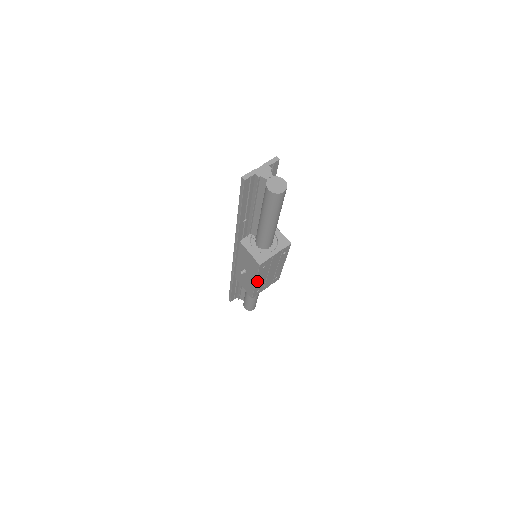
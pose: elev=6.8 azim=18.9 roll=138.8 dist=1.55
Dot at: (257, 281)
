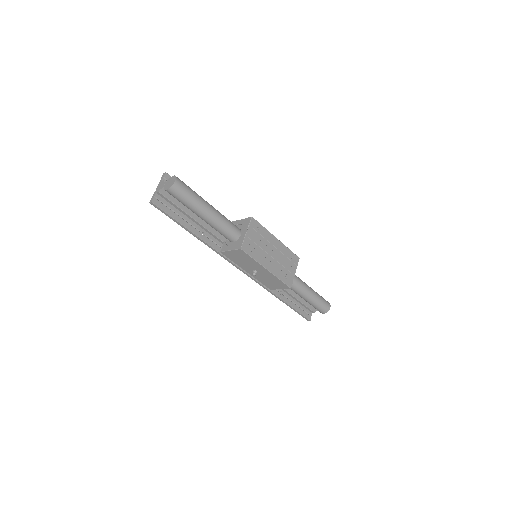
Dot at: (266, 267)
